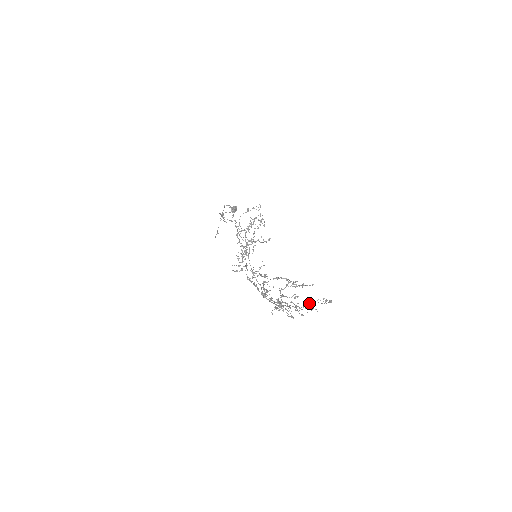
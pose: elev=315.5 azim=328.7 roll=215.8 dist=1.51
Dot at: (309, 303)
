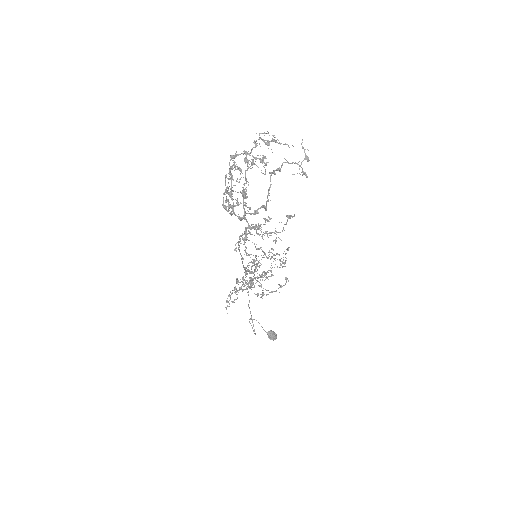
Dot at: (279, 169)
